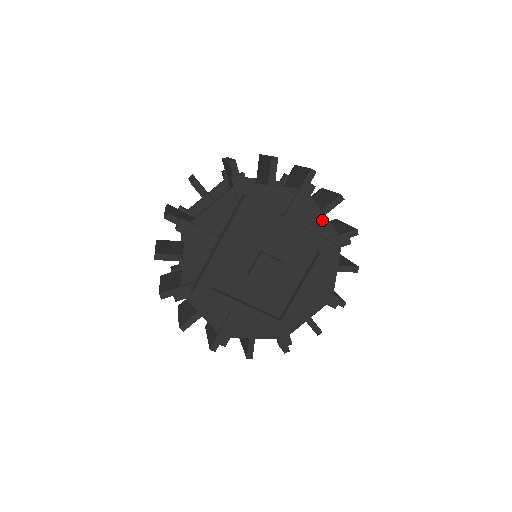
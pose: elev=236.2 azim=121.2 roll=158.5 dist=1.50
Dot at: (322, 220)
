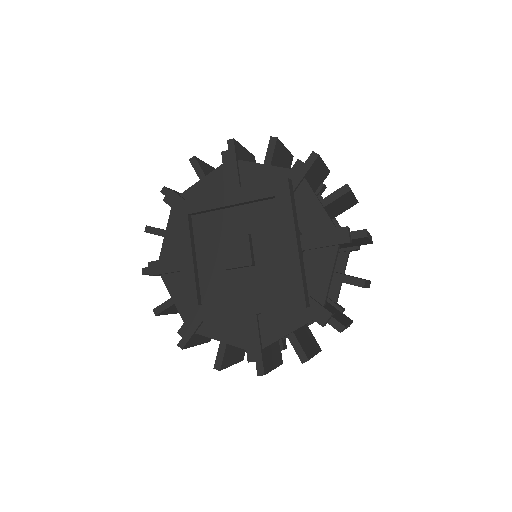
Dot at: (266, 171)
